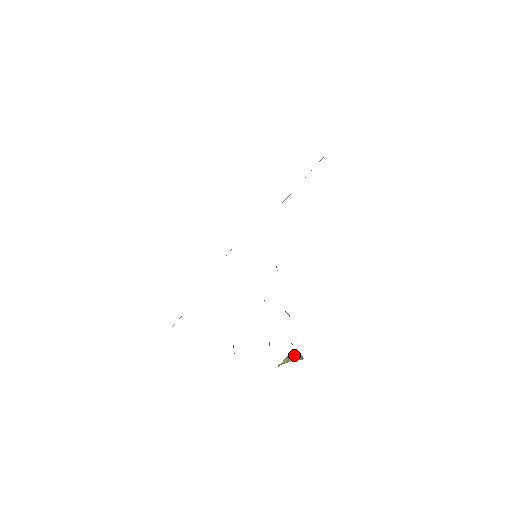
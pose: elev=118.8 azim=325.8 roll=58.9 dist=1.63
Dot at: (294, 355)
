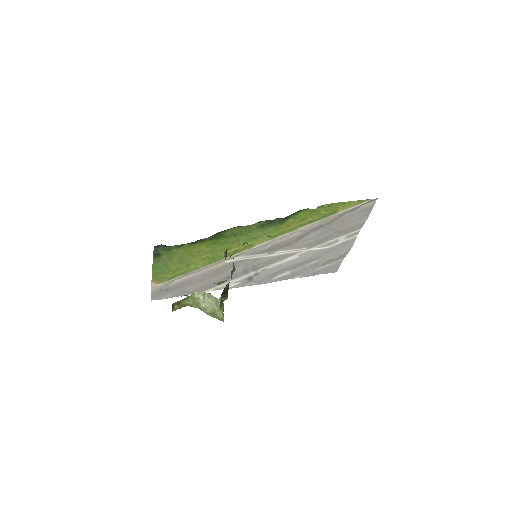
Dot at: (212, 299)
